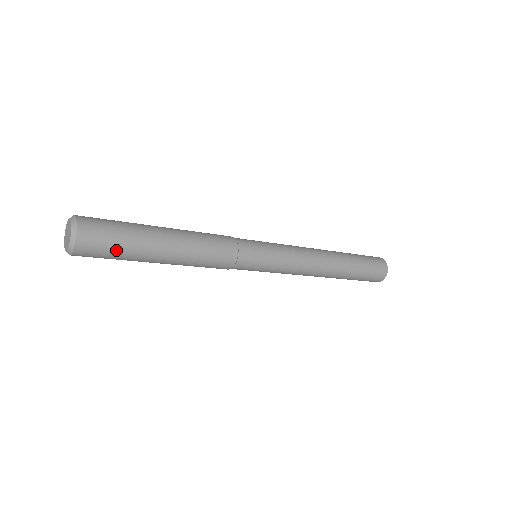
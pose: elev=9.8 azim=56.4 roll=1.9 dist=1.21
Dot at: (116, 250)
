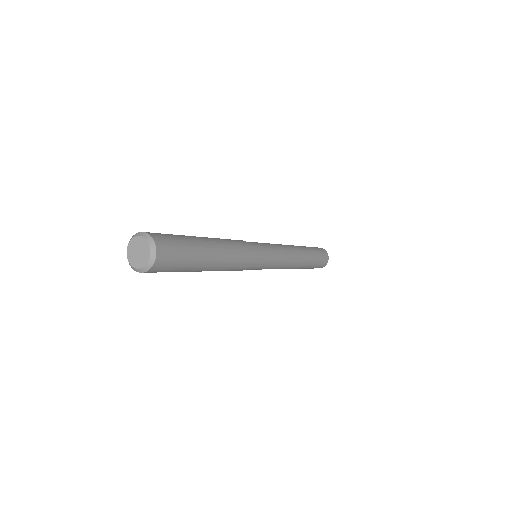
Dot at: (183, 252)
